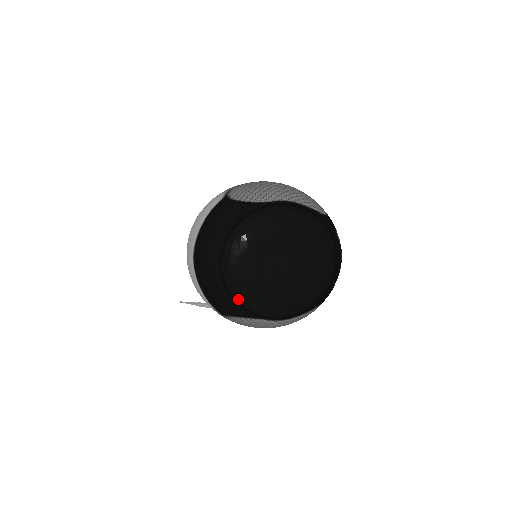
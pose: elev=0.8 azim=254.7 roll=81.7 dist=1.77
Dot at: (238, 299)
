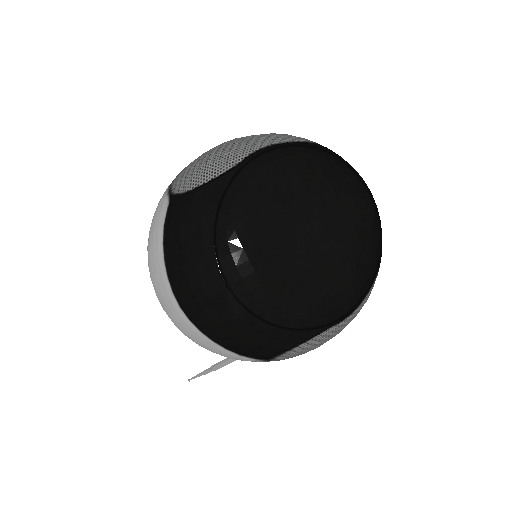
Dot at: (284, 322)
